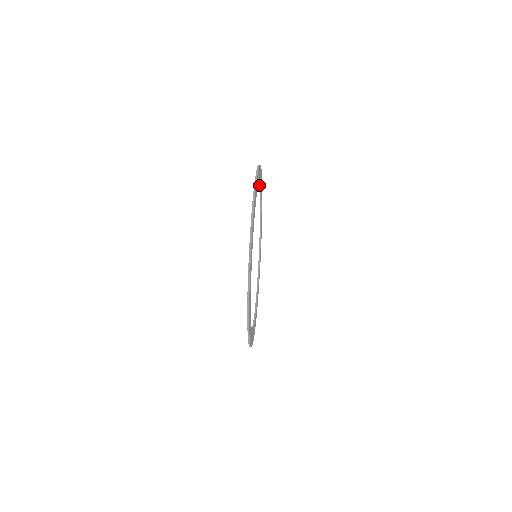
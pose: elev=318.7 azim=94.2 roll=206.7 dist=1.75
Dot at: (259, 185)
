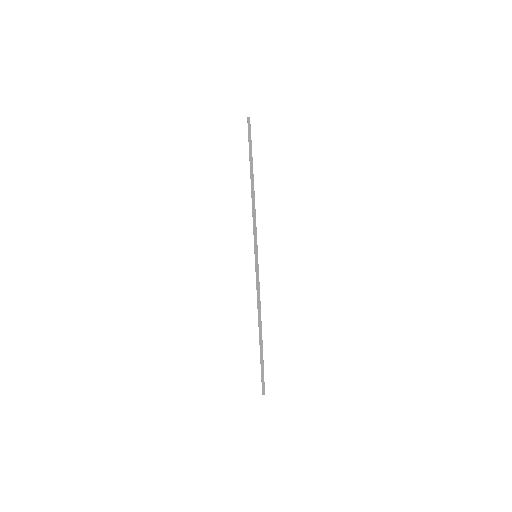
Dot at: occluded
